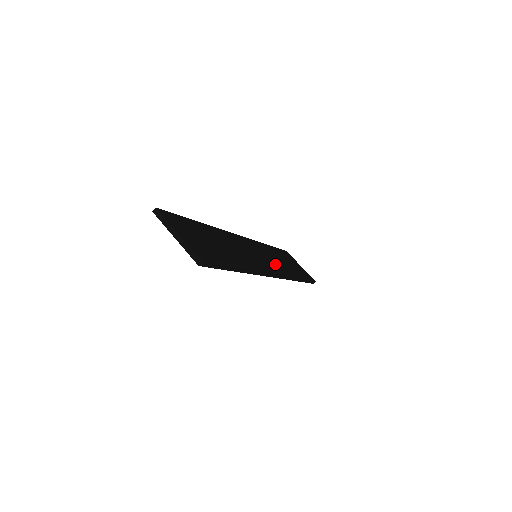
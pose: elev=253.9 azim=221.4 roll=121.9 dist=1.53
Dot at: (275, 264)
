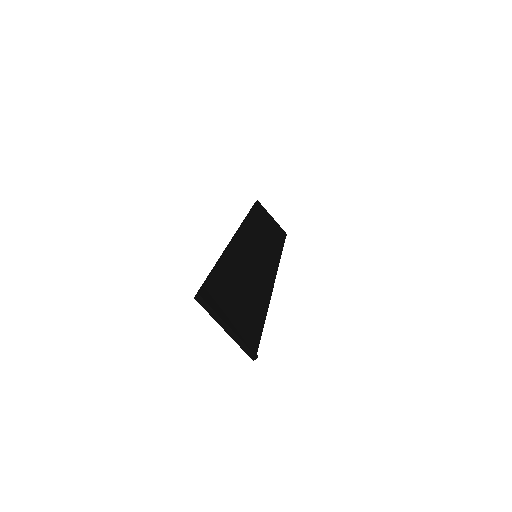
Dot at: (268, 252)
